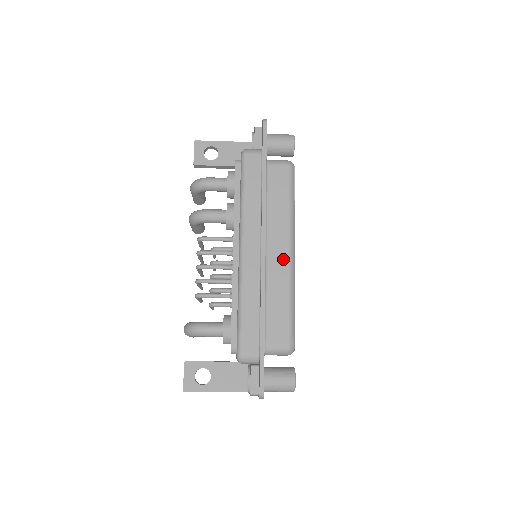
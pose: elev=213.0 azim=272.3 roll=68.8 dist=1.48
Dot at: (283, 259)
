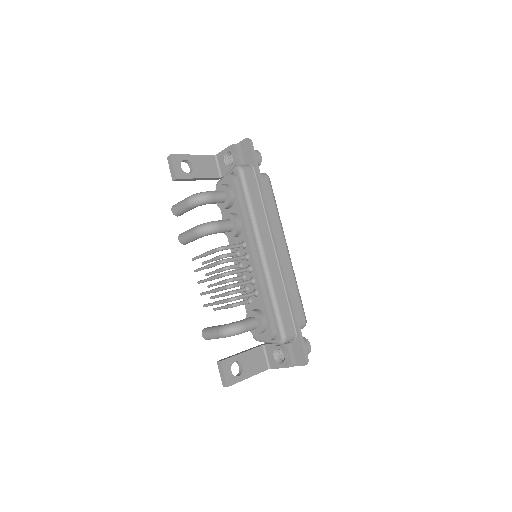
Dot at: (285, 255)
